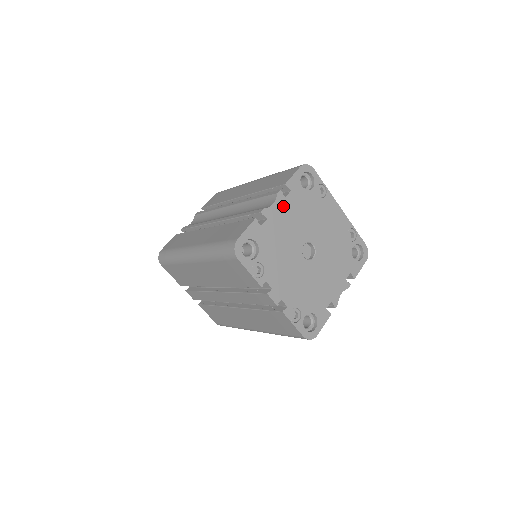
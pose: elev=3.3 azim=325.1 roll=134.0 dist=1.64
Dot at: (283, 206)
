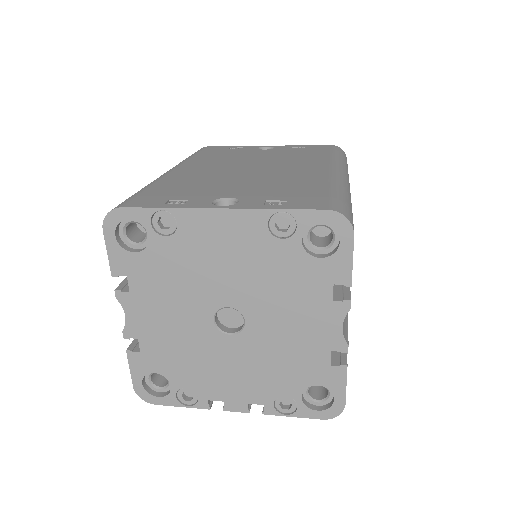
Dot at: (139, 305)
